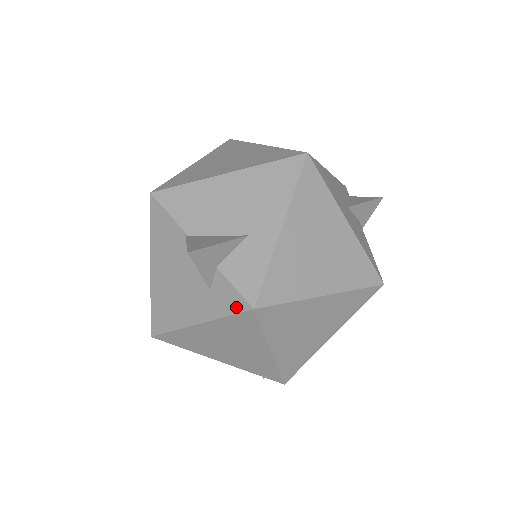
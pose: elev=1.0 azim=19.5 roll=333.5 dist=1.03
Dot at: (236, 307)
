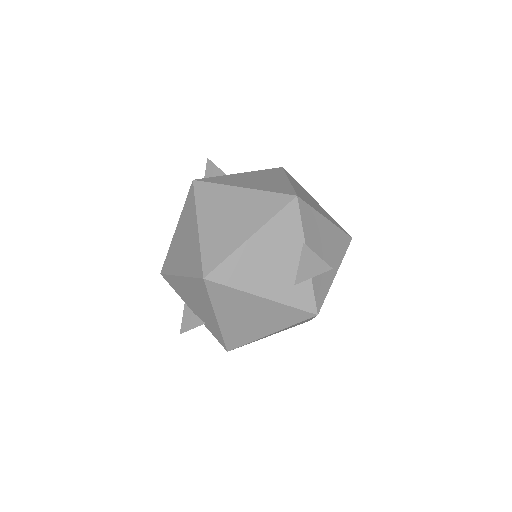
Dot at: (306, 307)
